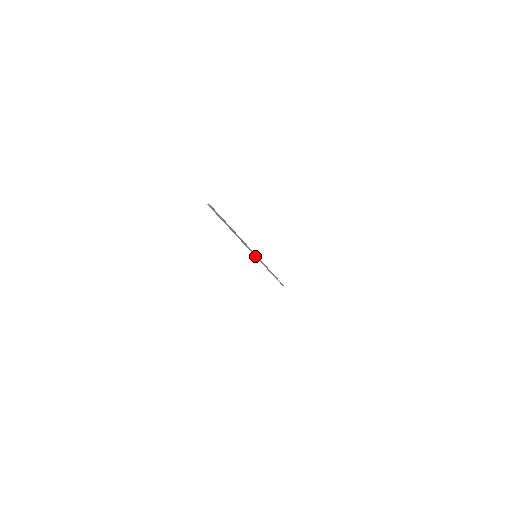
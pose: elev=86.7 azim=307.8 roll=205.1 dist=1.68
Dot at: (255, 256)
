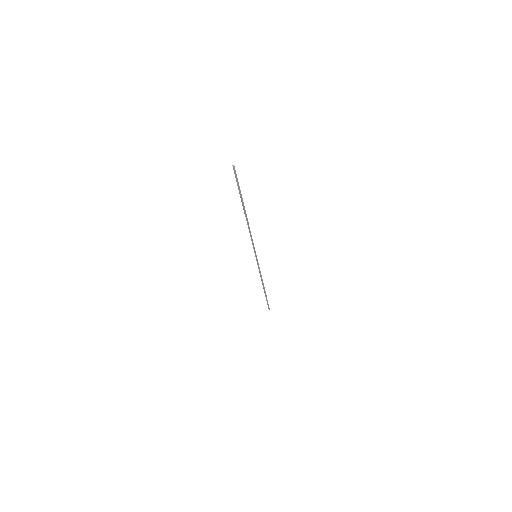
Dot at: (255, 255)
